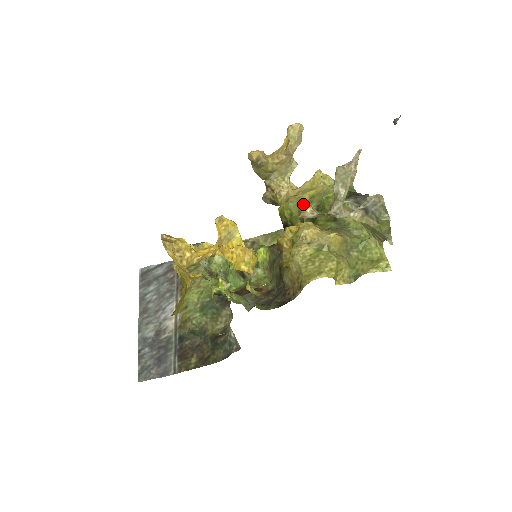
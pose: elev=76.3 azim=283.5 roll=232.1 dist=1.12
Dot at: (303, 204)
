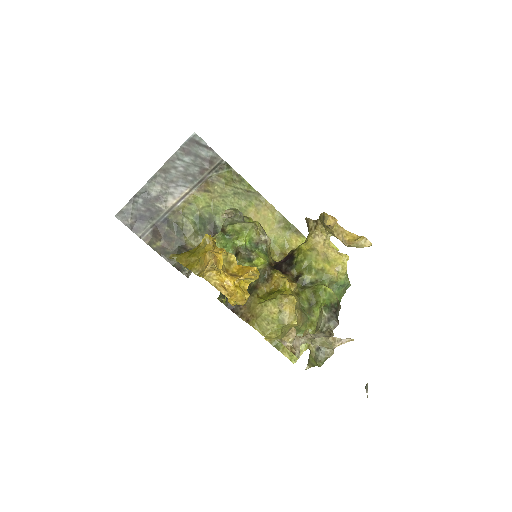
Dot at: (293, 333)
